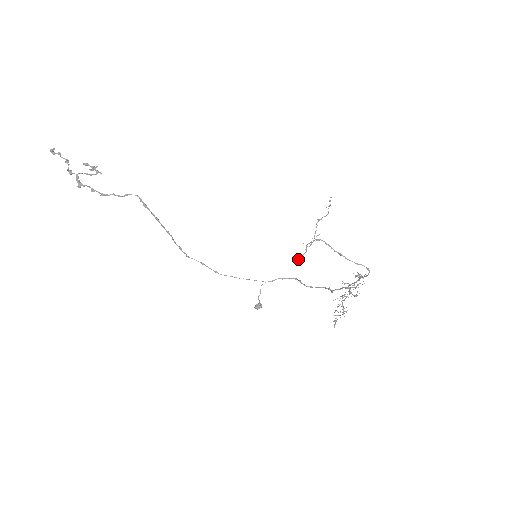
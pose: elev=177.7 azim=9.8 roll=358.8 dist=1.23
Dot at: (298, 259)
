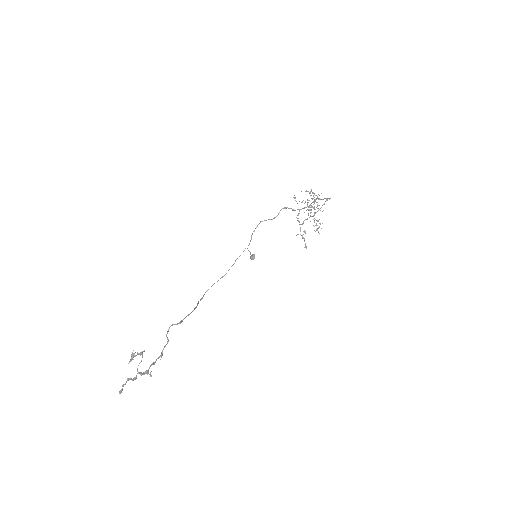
Dot at: occluded
